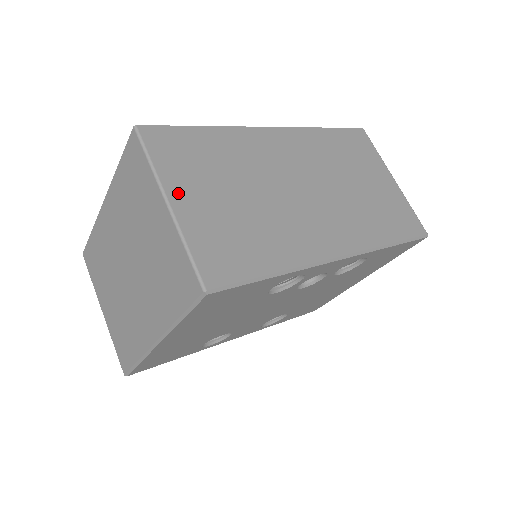
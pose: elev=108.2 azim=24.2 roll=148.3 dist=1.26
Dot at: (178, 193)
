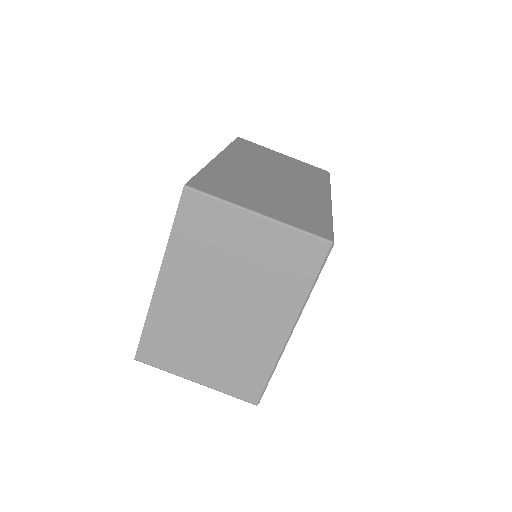
Dot at: (253, 207)
